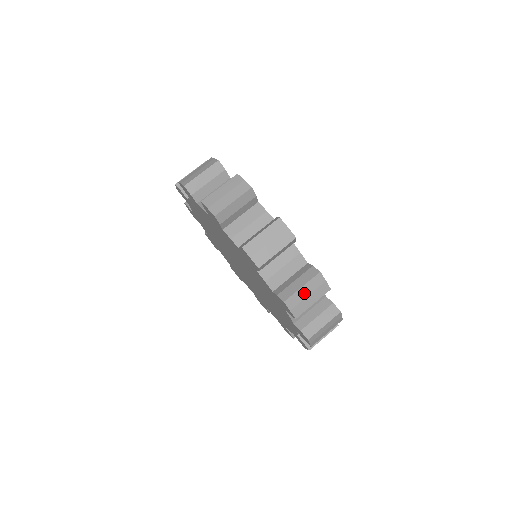
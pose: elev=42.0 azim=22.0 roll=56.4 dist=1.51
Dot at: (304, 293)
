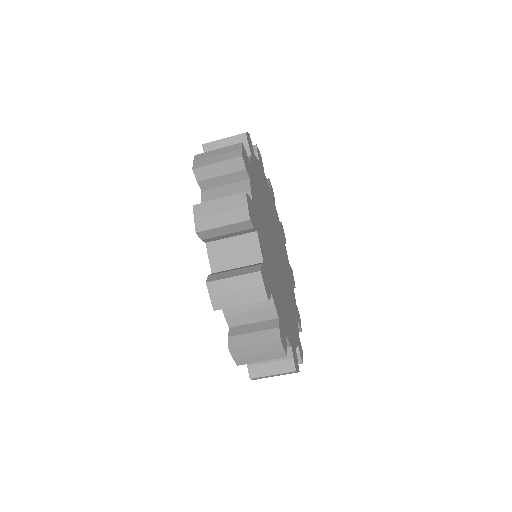
Dot at: (272, 376)
